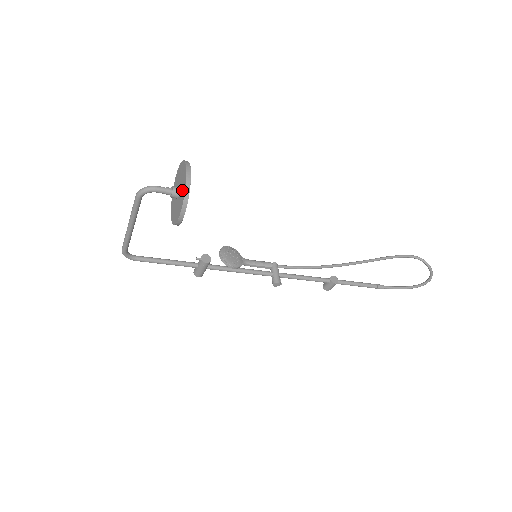
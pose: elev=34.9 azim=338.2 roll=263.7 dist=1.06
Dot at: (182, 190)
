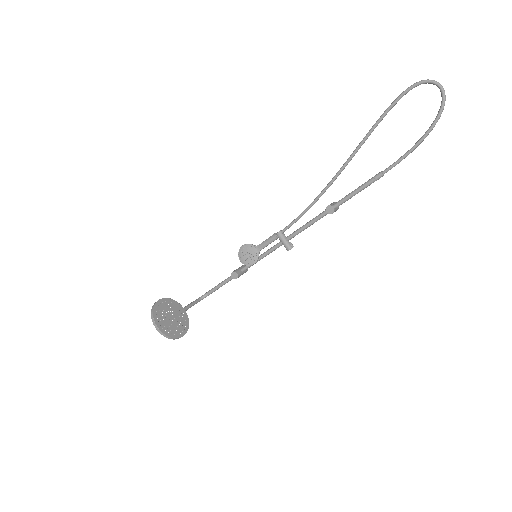
Dot at: (166, 330)
